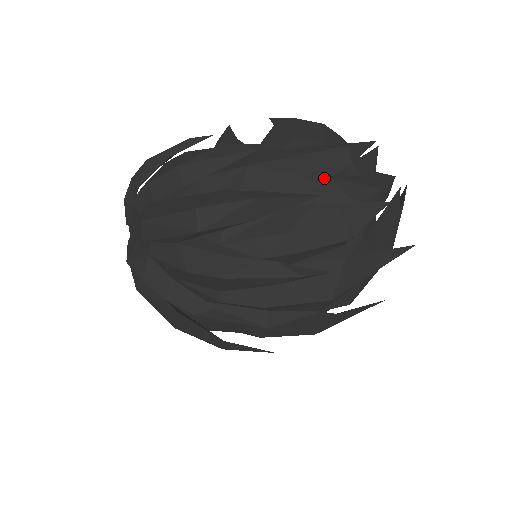
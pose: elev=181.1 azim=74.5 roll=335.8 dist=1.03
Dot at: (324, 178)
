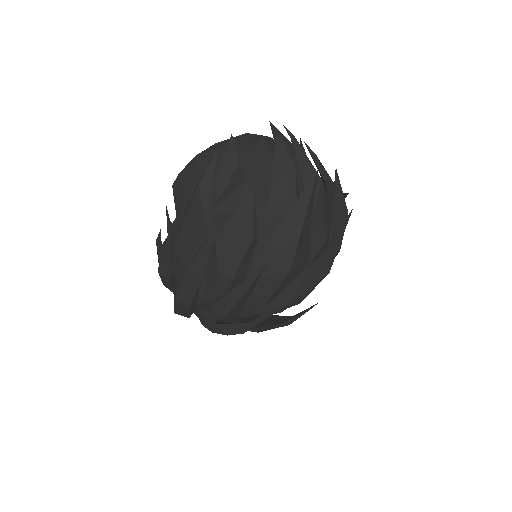
Dot at: (204, 222)
